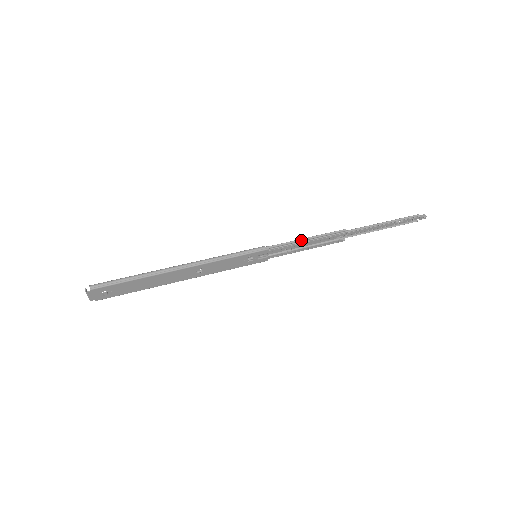
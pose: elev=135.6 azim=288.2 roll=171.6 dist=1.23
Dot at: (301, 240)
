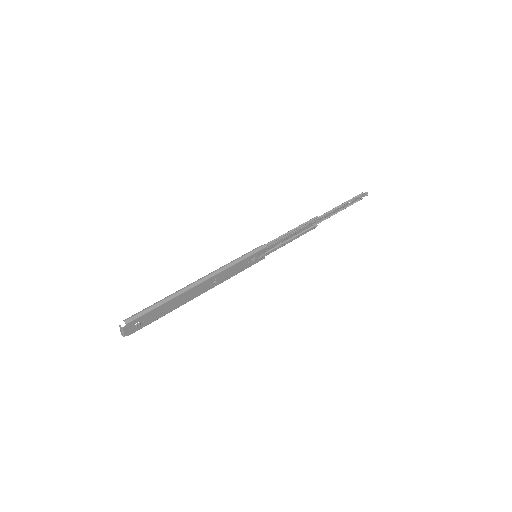
Dot at: (288, 233)
